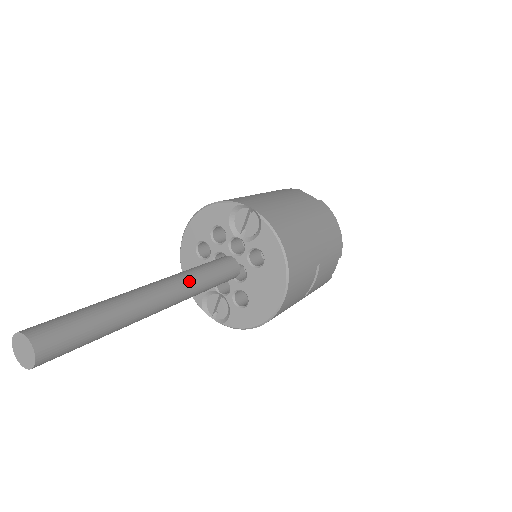
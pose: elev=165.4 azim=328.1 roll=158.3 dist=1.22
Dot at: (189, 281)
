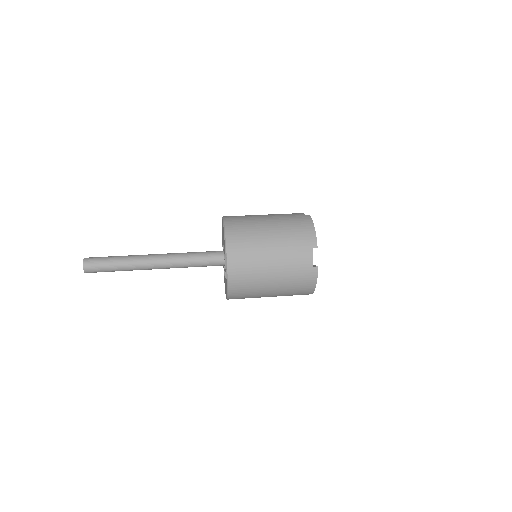
Dot at: (178, 265)
